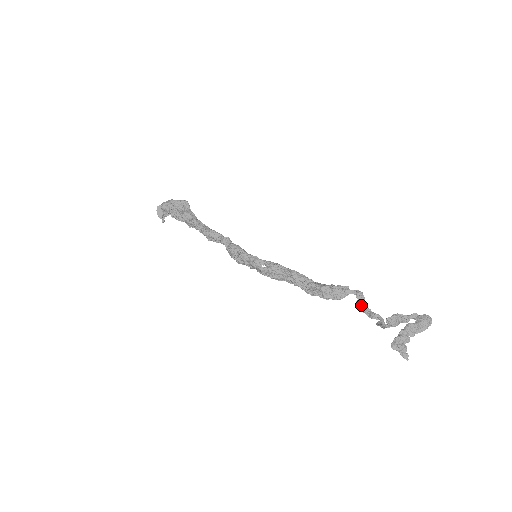
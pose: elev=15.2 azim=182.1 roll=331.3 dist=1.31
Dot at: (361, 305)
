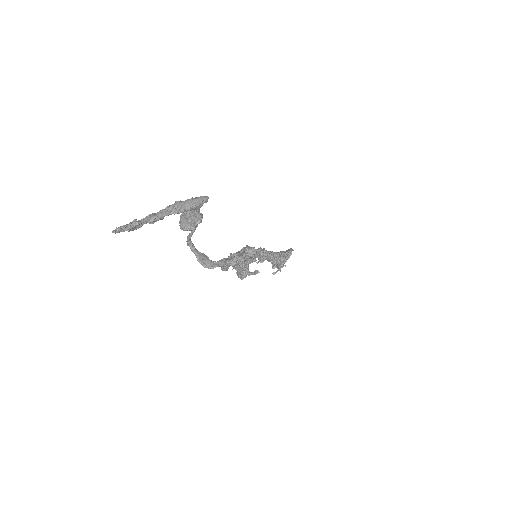
Dot at: (232, 256)
